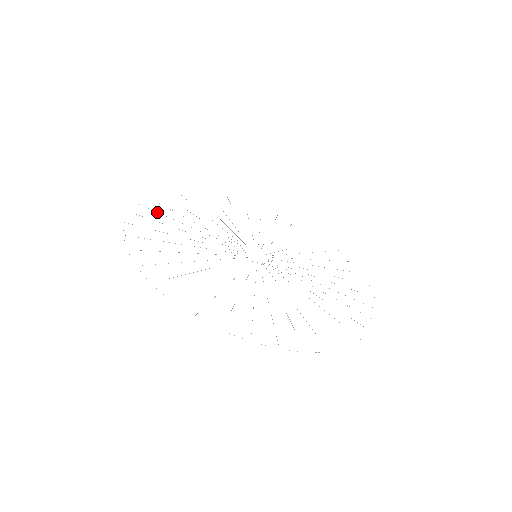
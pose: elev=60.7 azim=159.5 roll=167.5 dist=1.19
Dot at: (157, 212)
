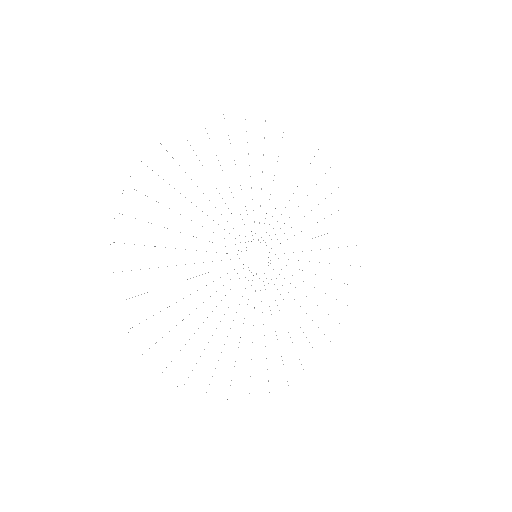
Dot at: occluded
